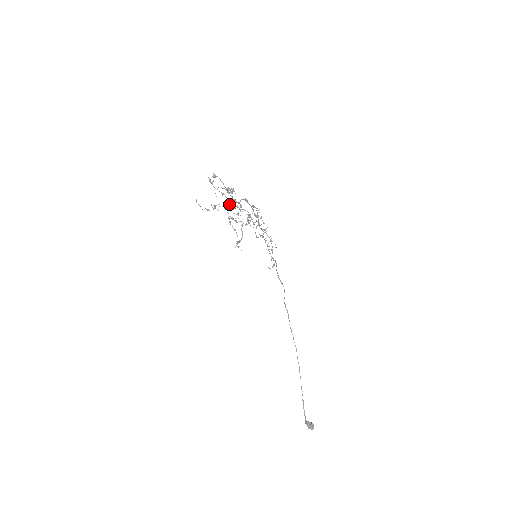
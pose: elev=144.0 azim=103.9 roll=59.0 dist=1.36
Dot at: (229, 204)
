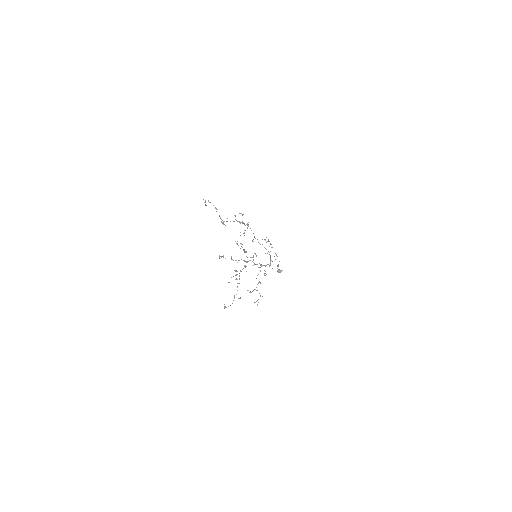
Dot at: occluded
